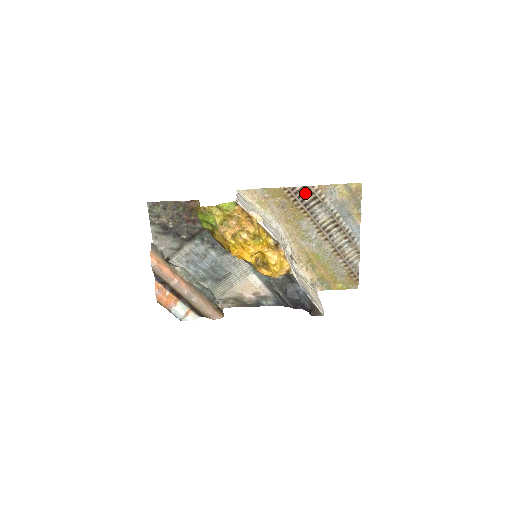
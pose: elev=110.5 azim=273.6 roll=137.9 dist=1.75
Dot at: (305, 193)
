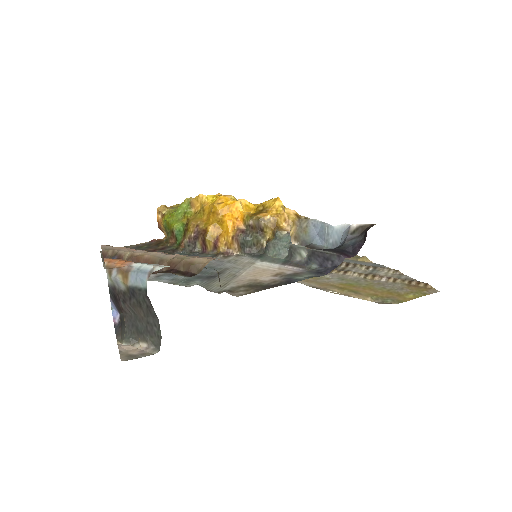
Dot at: occluded
